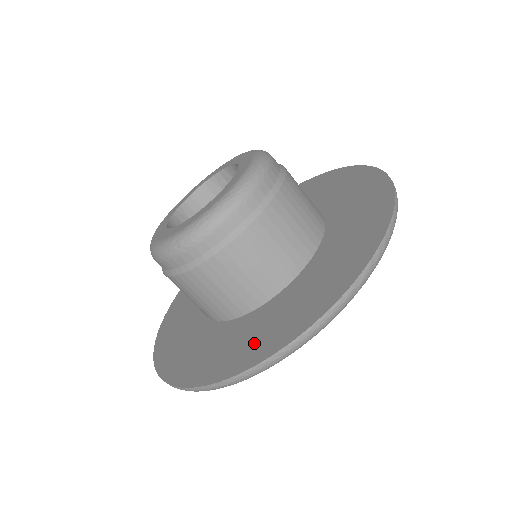
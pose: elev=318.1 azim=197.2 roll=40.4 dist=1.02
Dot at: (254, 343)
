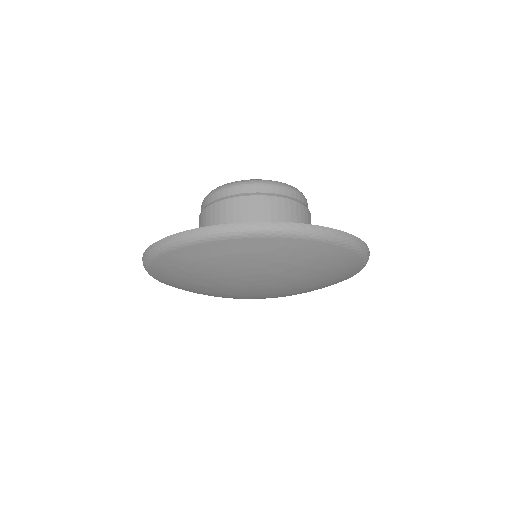
Dot at: occluded
